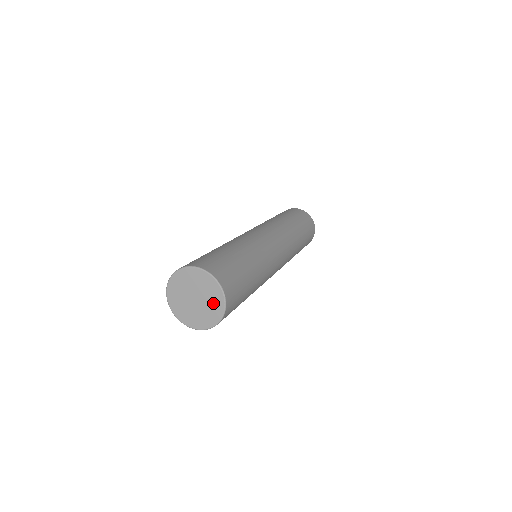
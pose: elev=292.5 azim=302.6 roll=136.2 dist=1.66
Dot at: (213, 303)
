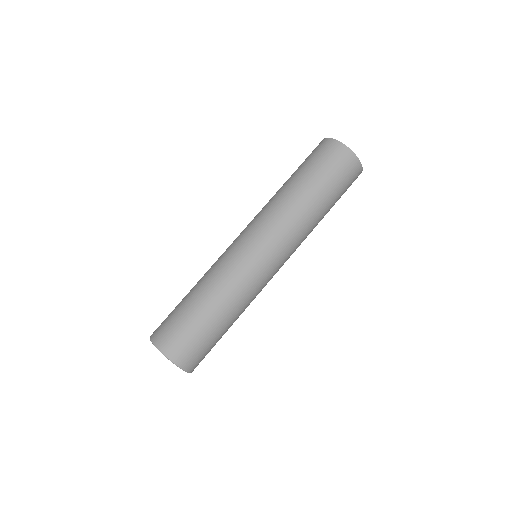
Dot at: occluded
